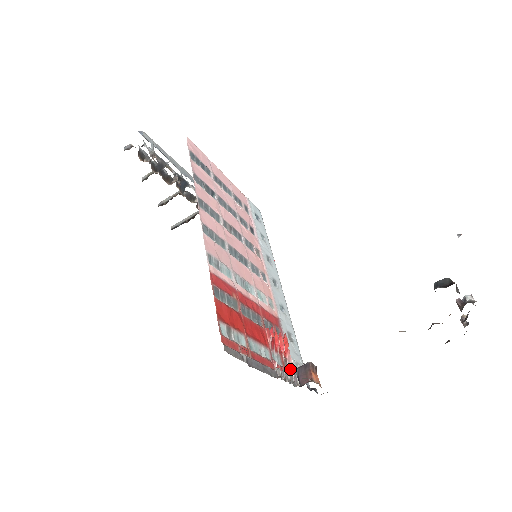
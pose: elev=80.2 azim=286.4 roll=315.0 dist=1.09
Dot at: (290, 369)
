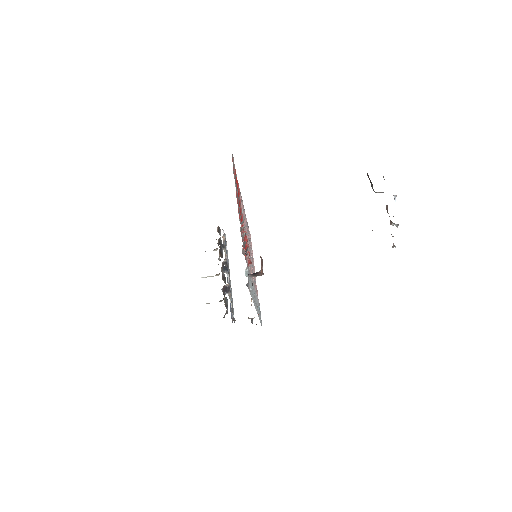
Dot at: occluded
